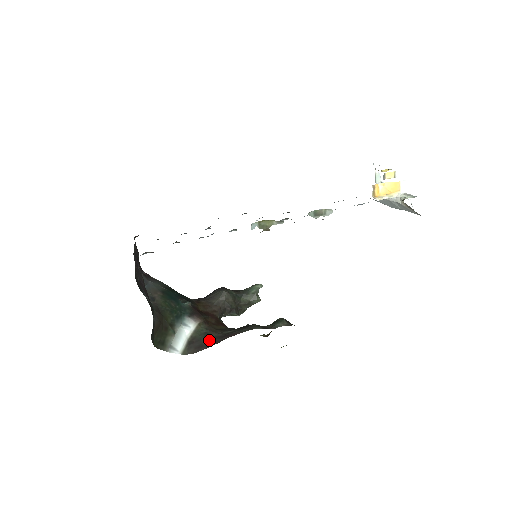
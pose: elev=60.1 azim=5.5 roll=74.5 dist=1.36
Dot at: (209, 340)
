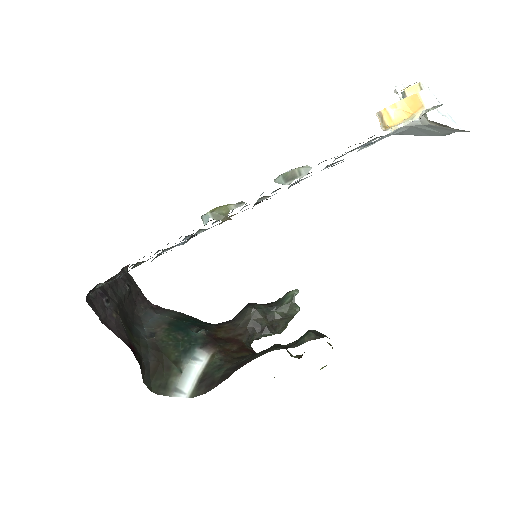
Dot at: (221, 374)
